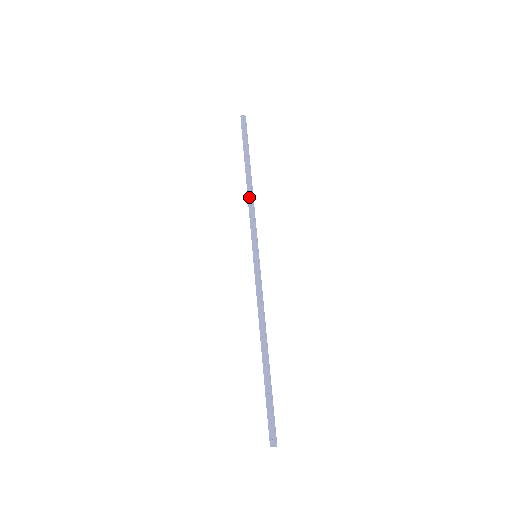
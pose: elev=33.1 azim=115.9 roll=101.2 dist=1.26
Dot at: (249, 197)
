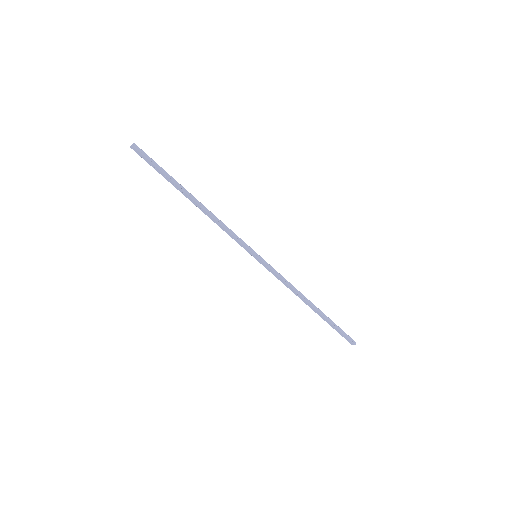
Dot at: (211, 219)
